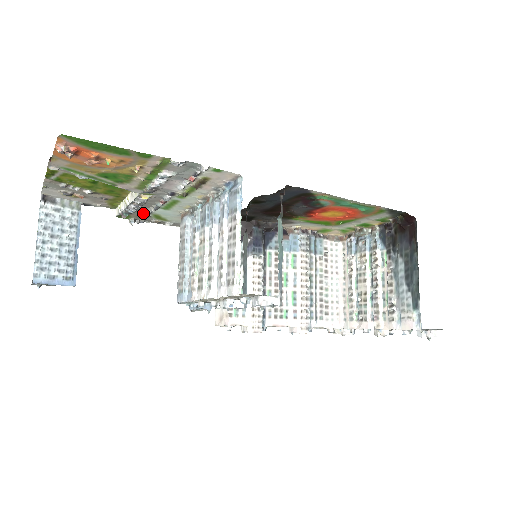
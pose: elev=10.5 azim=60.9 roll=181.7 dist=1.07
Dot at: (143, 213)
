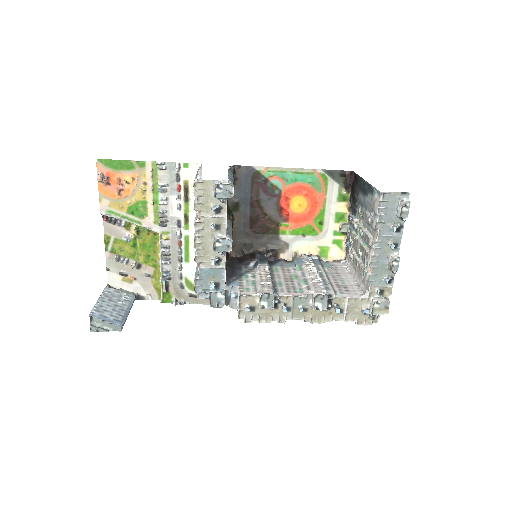
Dot at: (177, 281)
